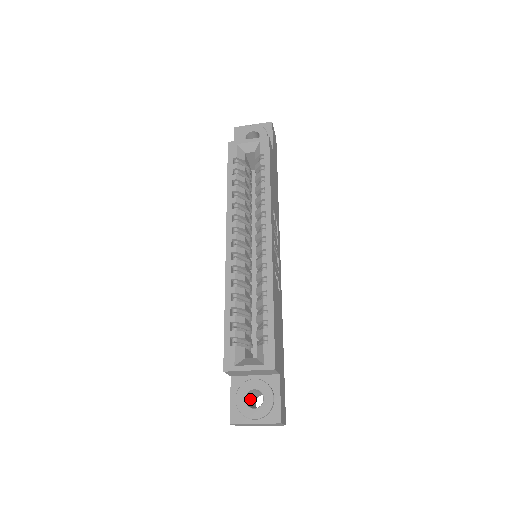
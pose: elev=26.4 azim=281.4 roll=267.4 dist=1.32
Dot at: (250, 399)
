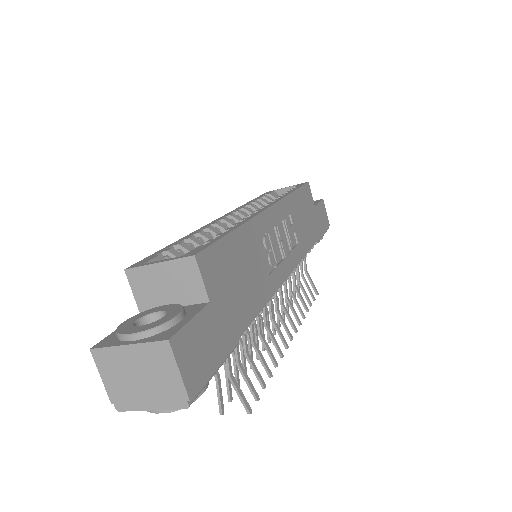
Dot at: occluded
